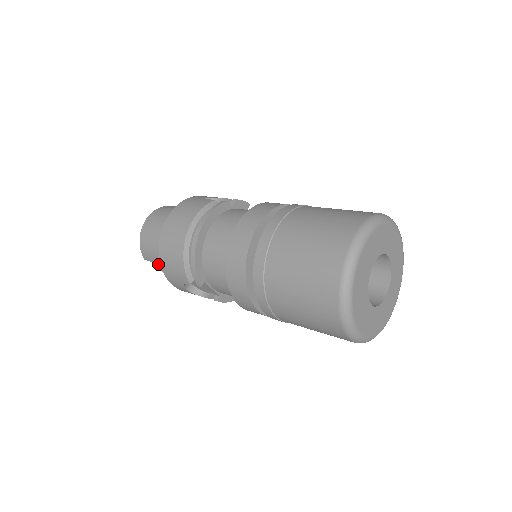
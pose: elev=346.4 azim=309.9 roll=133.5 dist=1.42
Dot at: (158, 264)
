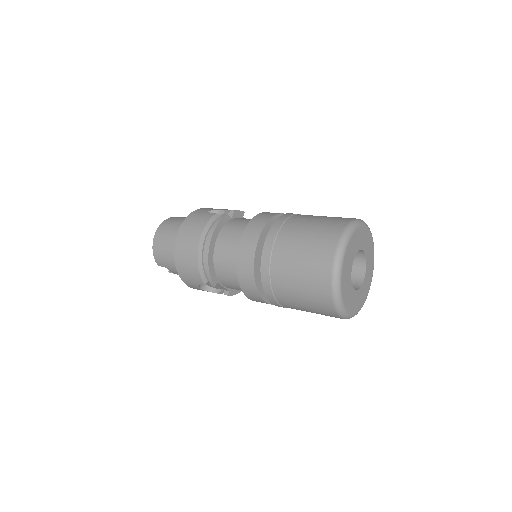
Dot at: (172, 269)
